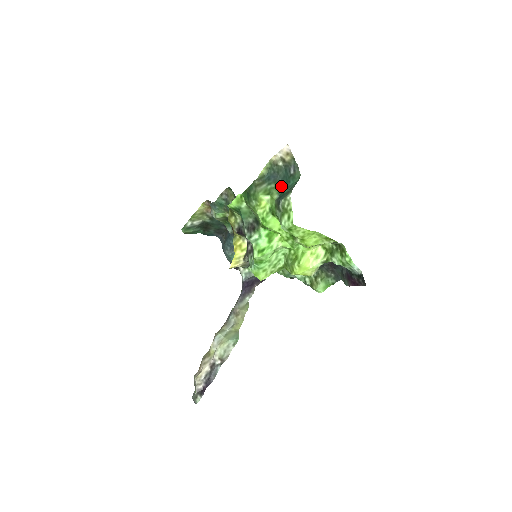
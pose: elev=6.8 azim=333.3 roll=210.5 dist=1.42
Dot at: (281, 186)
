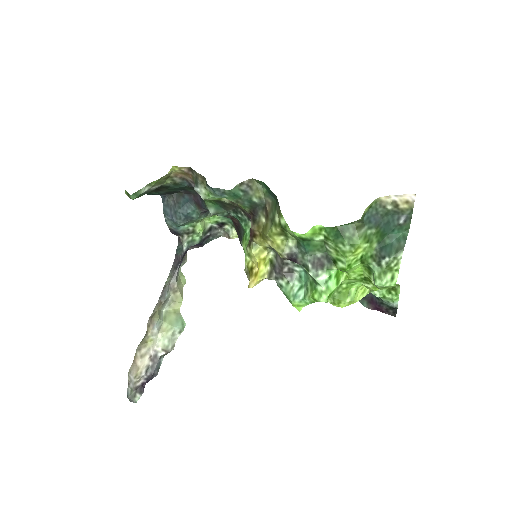
Dot at: (382, 233)
